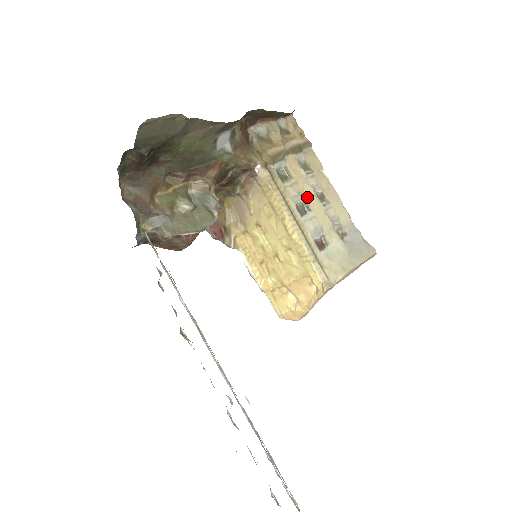
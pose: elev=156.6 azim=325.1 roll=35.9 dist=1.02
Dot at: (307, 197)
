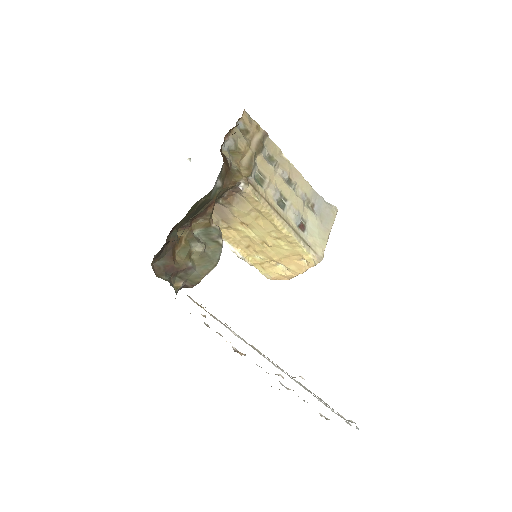
Dot at: (281, 189)
